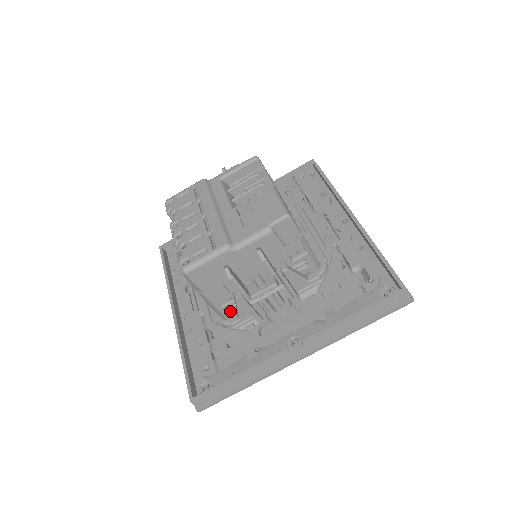
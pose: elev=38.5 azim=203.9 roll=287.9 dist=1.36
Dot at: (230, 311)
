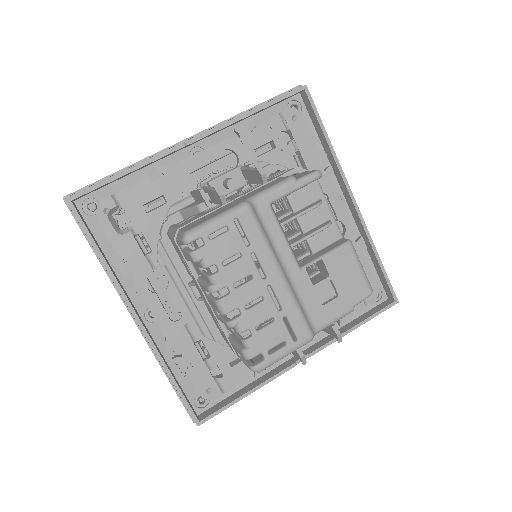
Dot at: occluded
